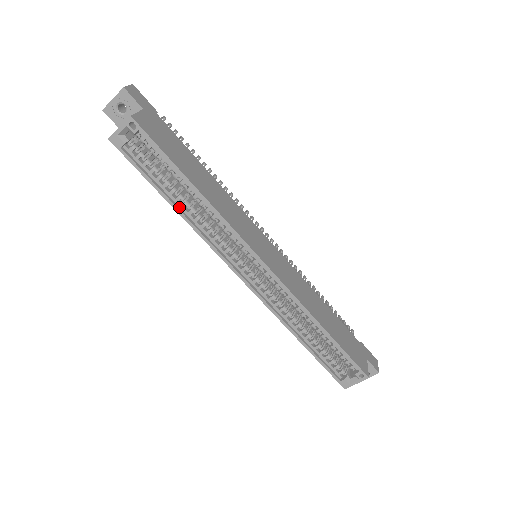
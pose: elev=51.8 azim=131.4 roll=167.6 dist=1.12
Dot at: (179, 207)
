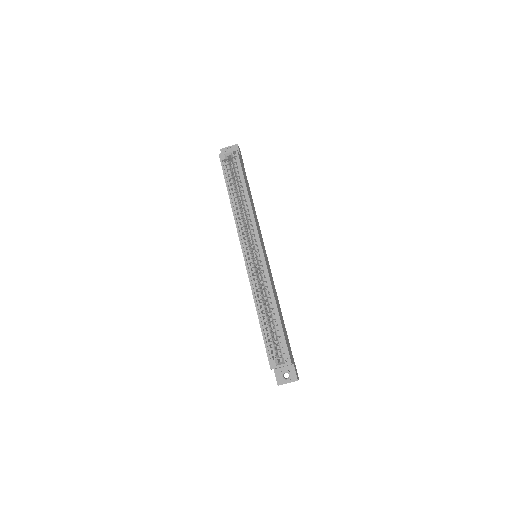
Dot at: (232, 201)
